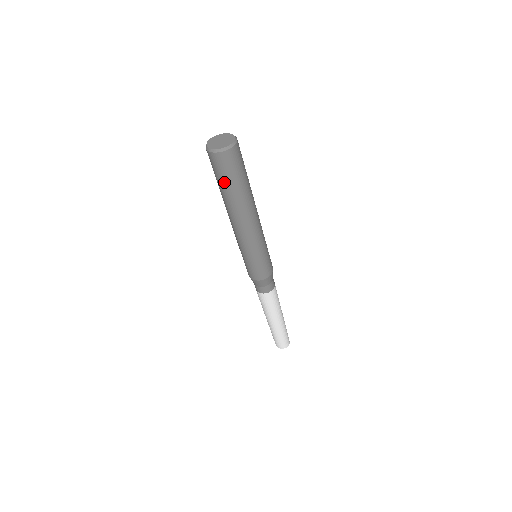
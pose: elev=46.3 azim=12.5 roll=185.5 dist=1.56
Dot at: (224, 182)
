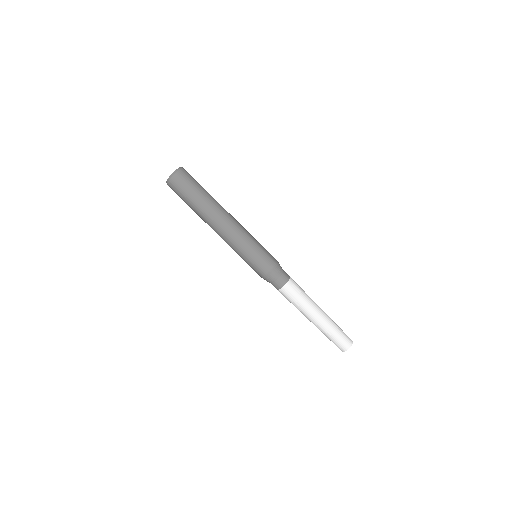
Dot at: (186, 200)
